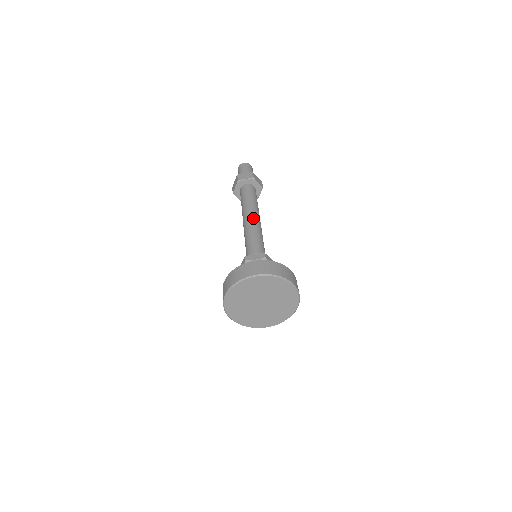
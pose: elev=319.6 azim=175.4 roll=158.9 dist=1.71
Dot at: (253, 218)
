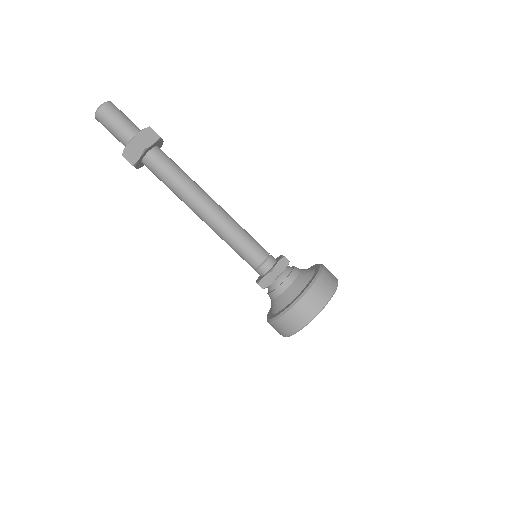
Dot at: (209, 216)
